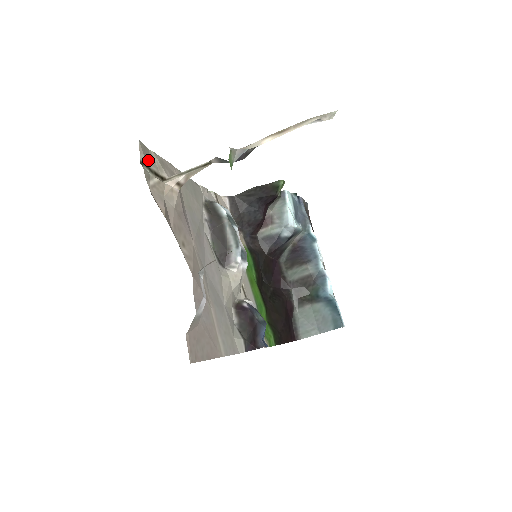
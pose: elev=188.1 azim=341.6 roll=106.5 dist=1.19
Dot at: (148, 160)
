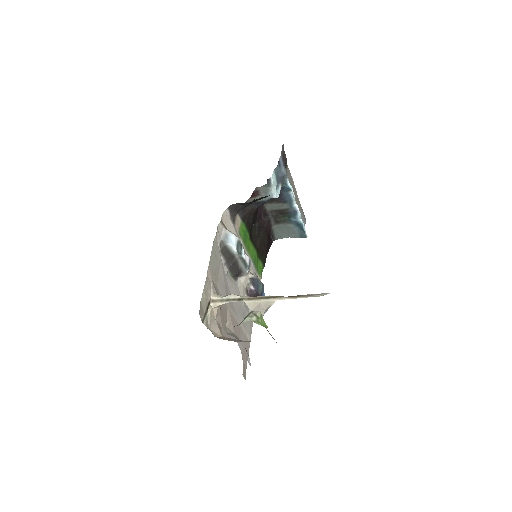
Dot at: (203, 310)
